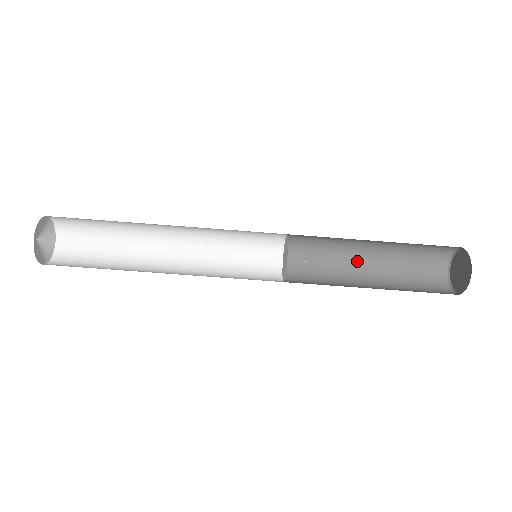
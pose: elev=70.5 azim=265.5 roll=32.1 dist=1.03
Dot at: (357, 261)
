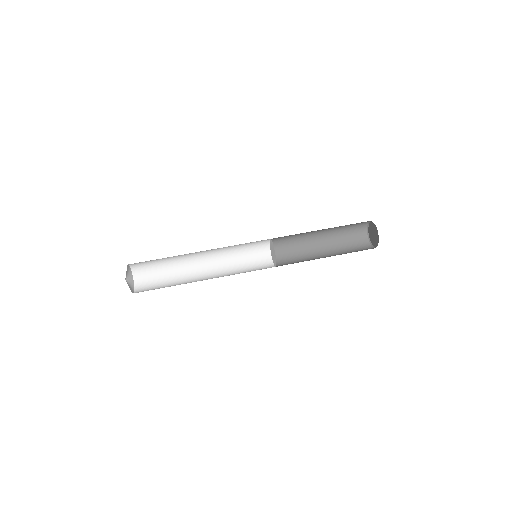
Dot at: occluded
